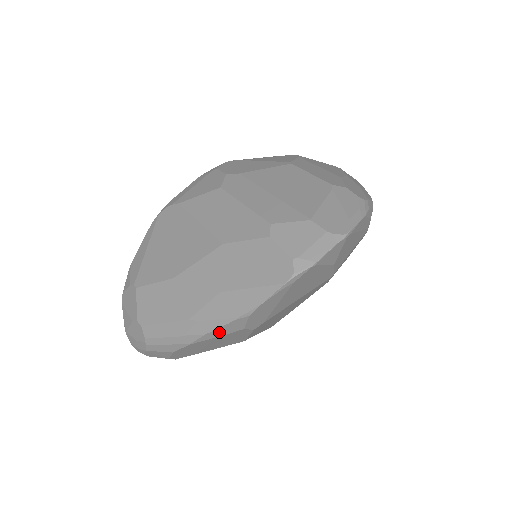
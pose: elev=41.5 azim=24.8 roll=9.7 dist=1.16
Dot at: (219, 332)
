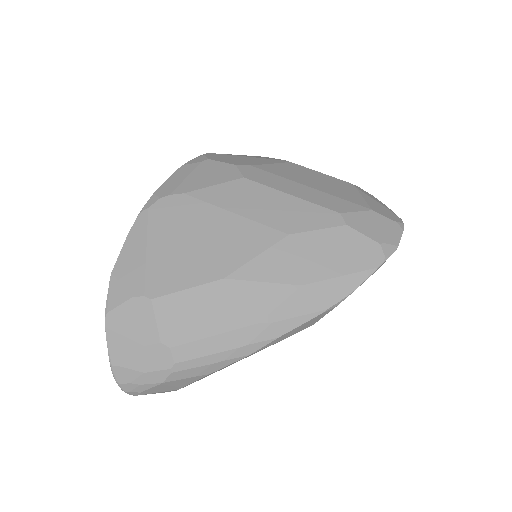
Dot at: (293, 332)
